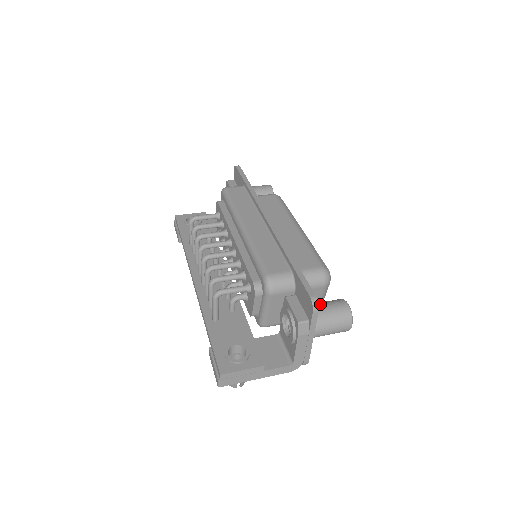
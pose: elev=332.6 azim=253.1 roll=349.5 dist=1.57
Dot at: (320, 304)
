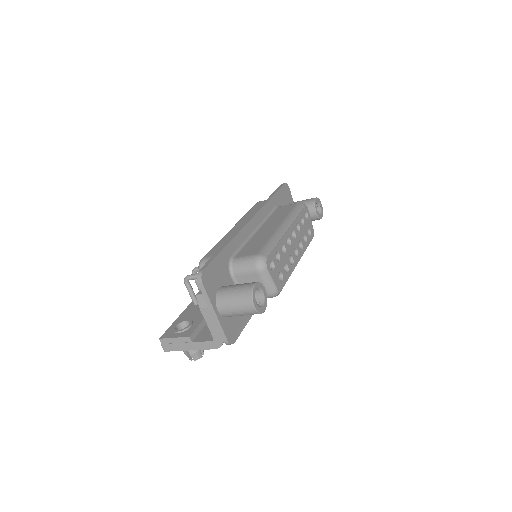
Dot at: (234, 285)
